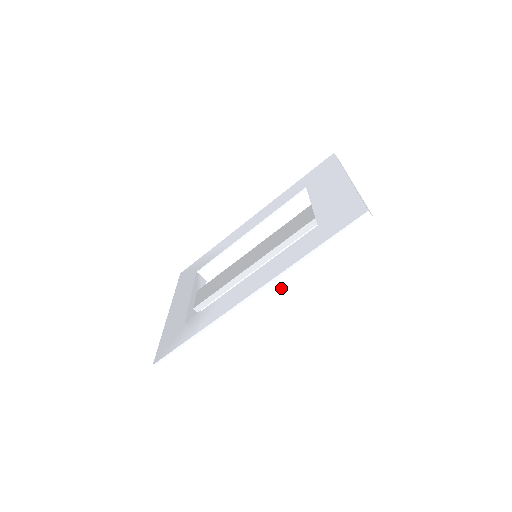
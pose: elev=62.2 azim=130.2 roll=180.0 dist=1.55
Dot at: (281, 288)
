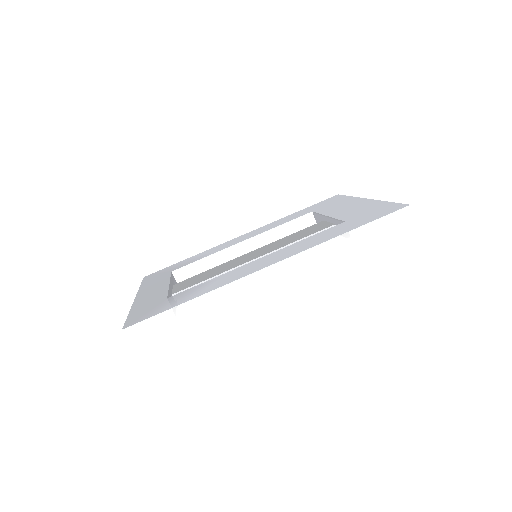
Dot at: (304, 266)
